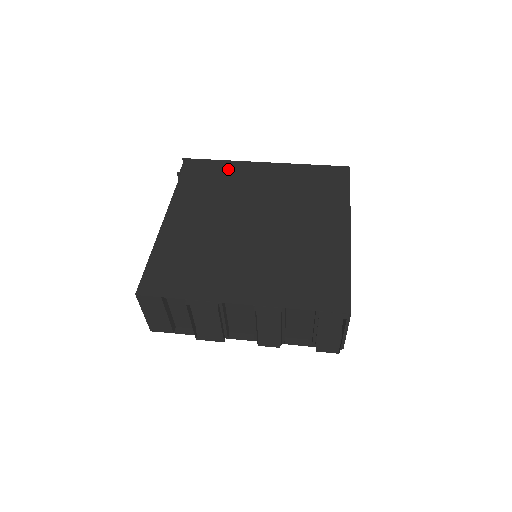
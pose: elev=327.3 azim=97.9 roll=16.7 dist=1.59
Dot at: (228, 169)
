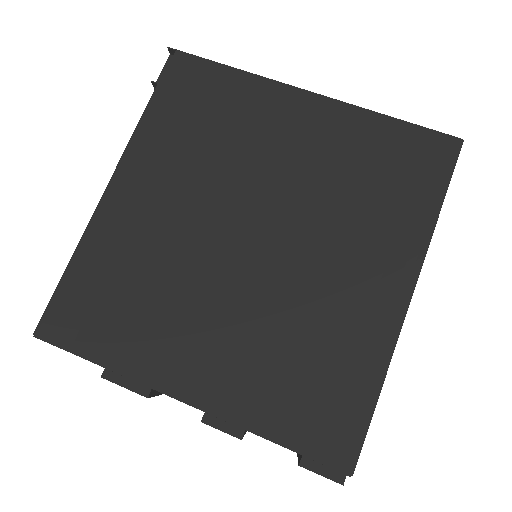
Dot at: (239, 94)
